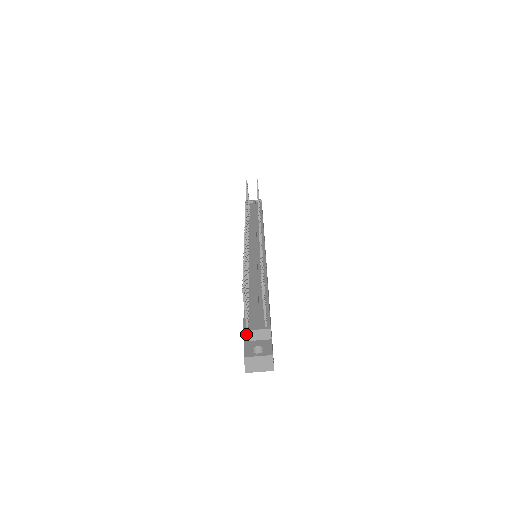
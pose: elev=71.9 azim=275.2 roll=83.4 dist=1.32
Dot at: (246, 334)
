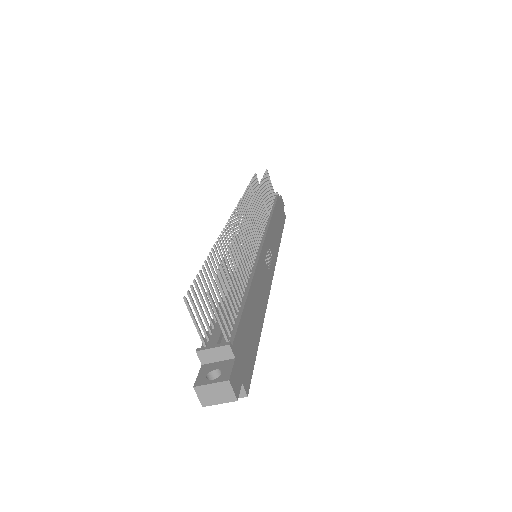
Dot at: (201, 355)
